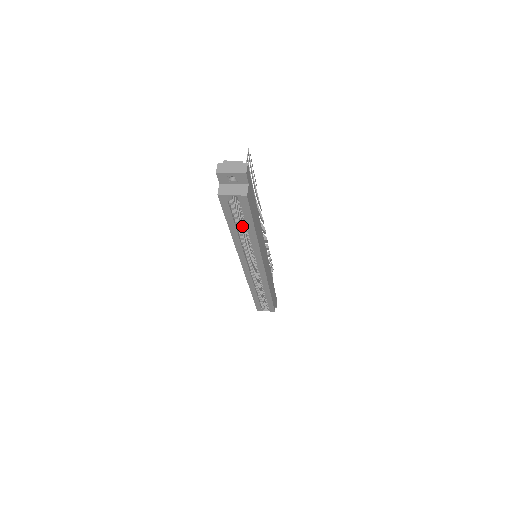
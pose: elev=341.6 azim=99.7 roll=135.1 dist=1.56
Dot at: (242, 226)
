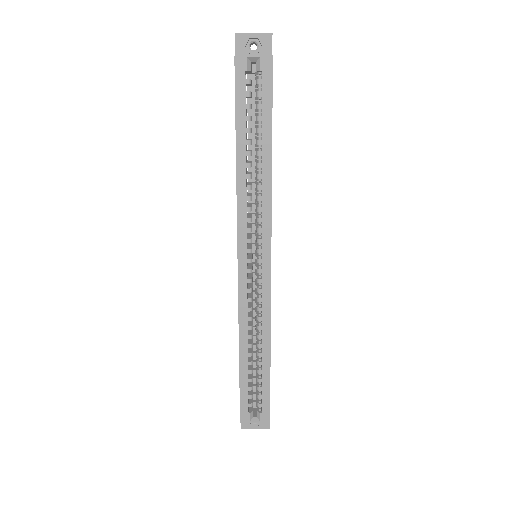
Dot at: (251, 153)
